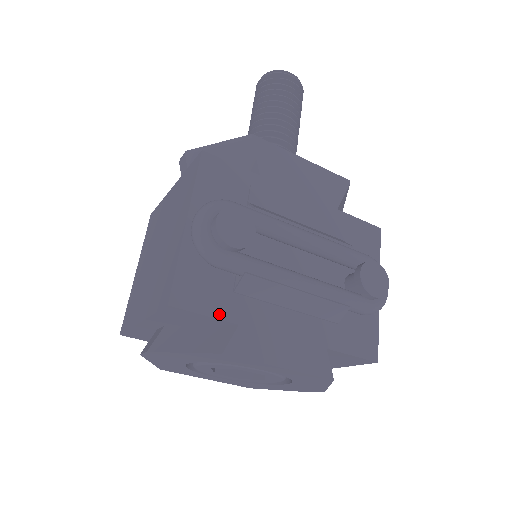
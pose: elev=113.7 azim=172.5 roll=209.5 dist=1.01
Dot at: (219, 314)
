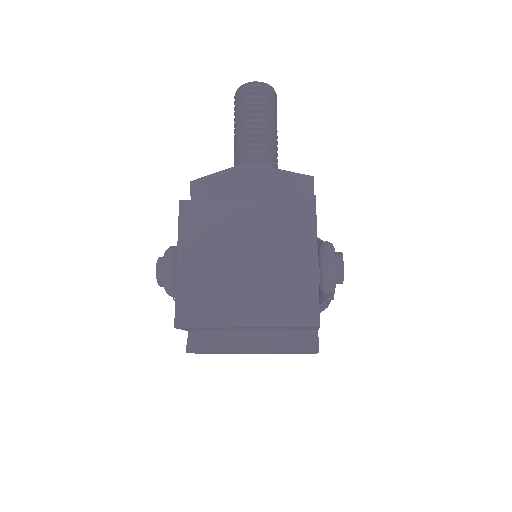
Dot at: occluded
